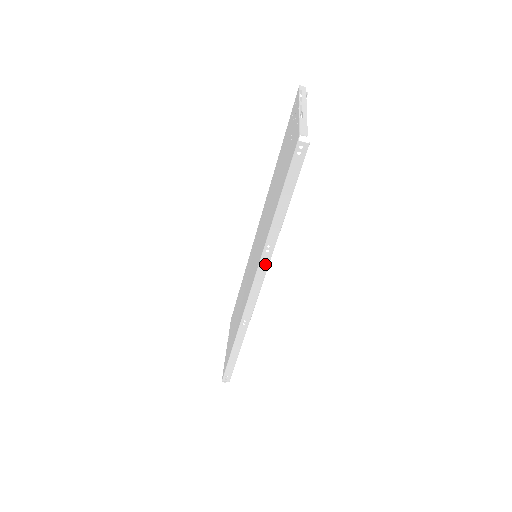
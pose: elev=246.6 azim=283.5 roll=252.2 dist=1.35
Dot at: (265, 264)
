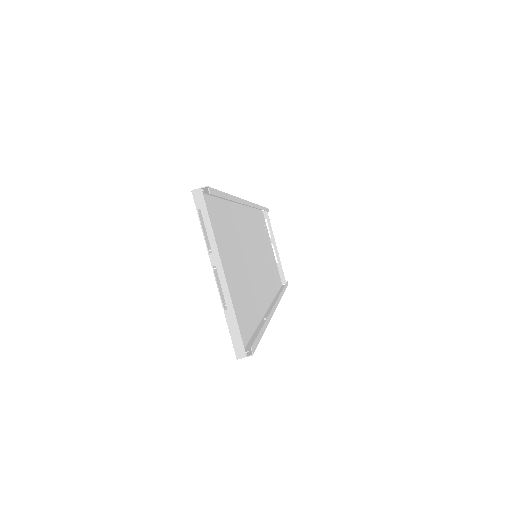
Dot at: occluded
